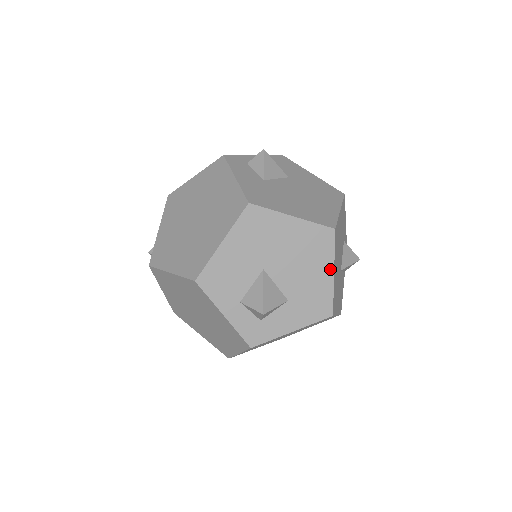
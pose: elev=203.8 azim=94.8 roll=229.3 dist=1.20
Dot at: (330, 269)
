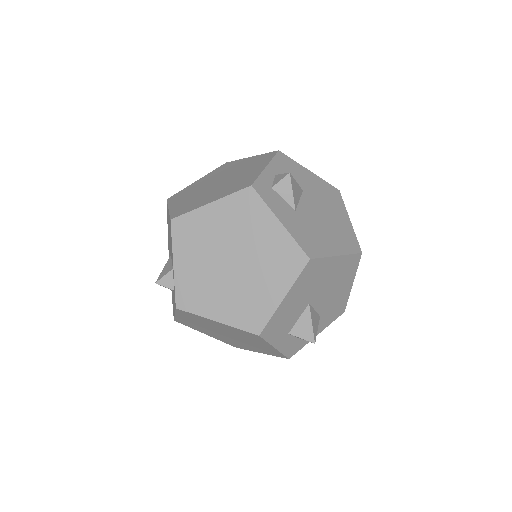
Dot at: (351, 282)
